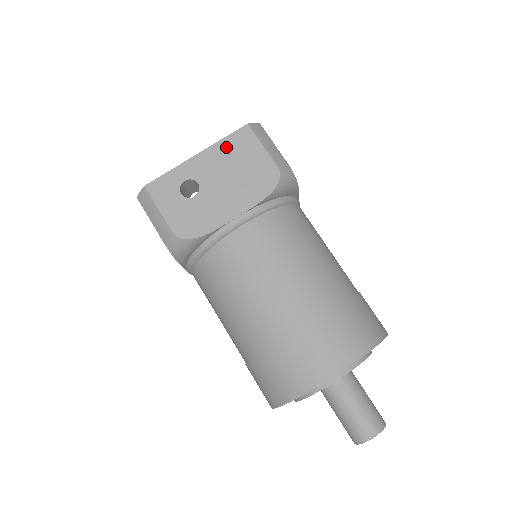
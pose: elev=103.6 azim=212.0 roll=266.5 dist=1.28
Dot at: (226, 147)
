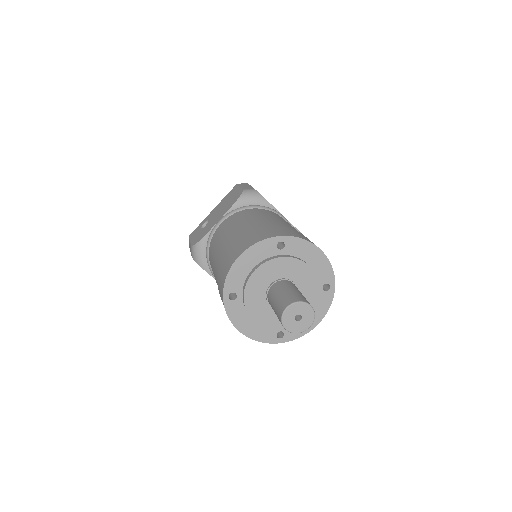
Dot at: (225, 199)
